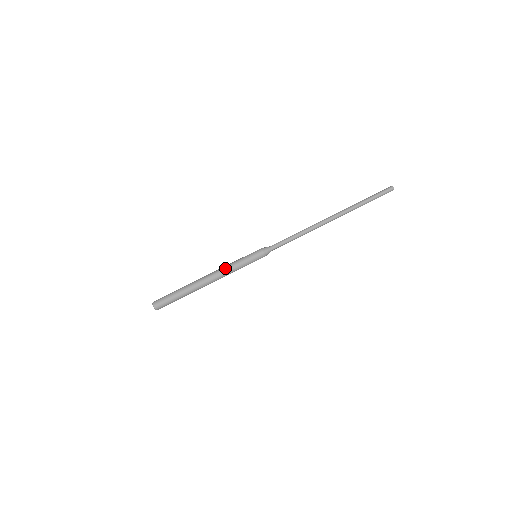
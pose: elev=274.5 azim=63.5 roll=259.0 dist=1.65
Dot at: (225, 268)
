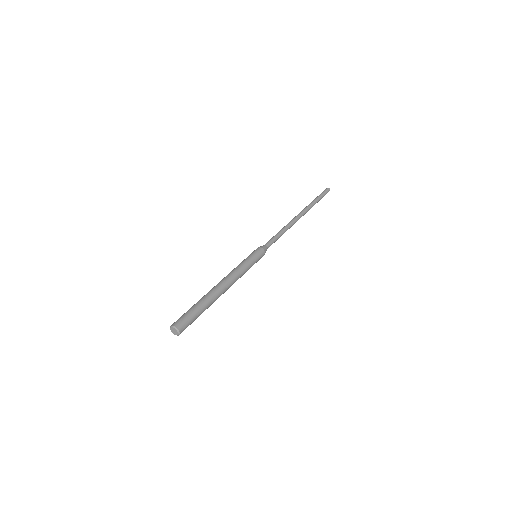
Dot at: (233, 270)
